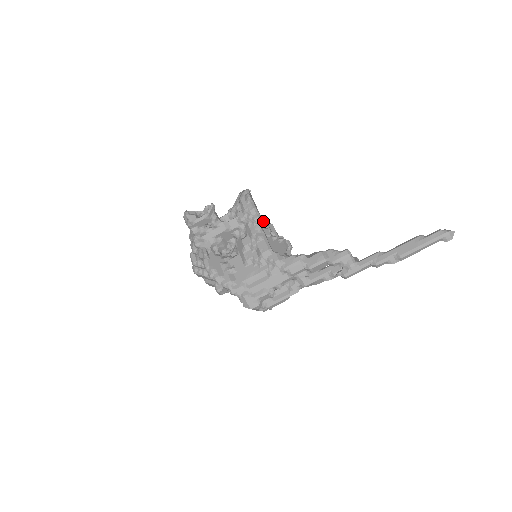
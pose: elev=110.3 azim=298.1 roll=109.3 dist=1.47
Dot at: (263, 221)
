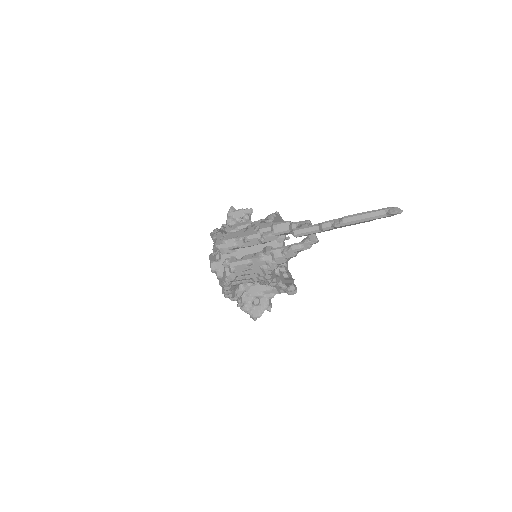
Dot at: (288, 271)
